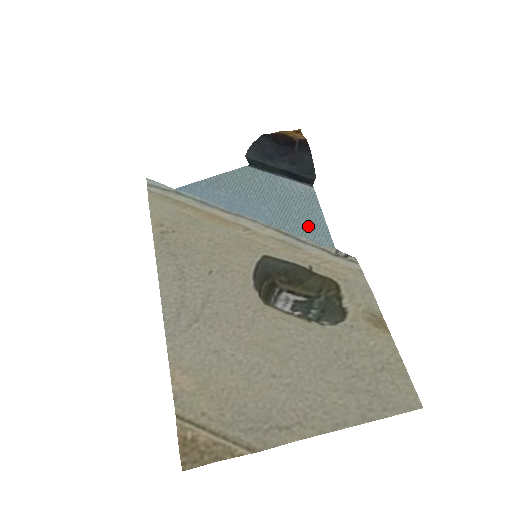
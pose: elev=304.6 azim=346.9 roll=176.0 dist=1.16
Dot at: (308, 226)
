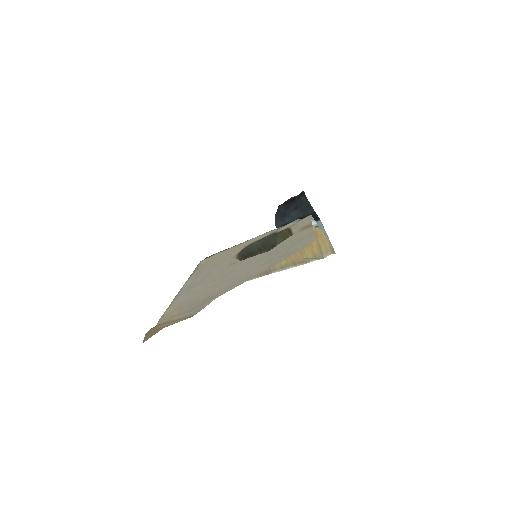
Dot at: occluded
